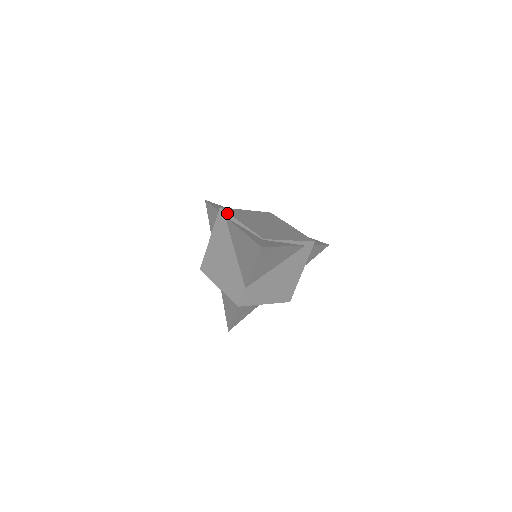
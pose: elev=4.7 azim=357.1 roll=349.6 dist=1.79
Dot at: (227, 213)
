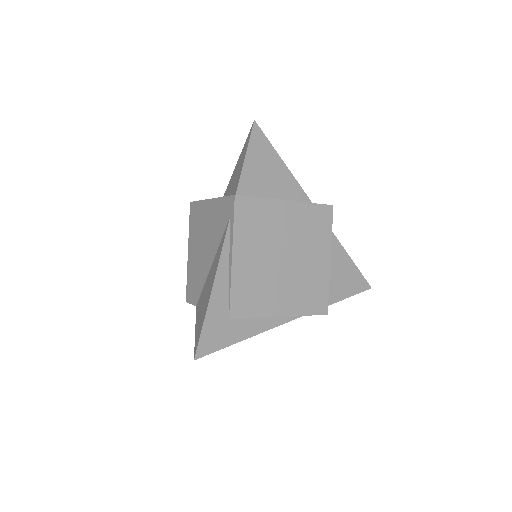
Dot at: (233, 218)
